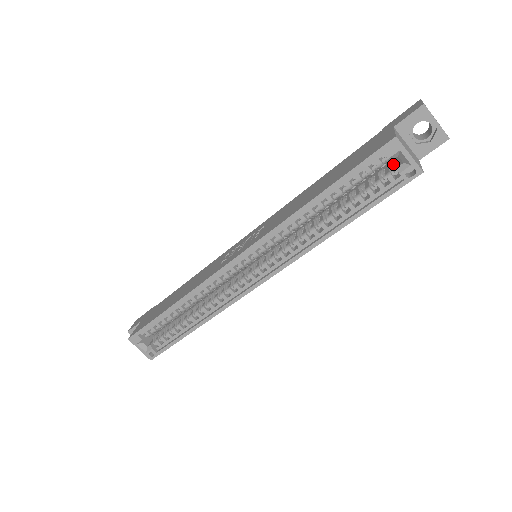
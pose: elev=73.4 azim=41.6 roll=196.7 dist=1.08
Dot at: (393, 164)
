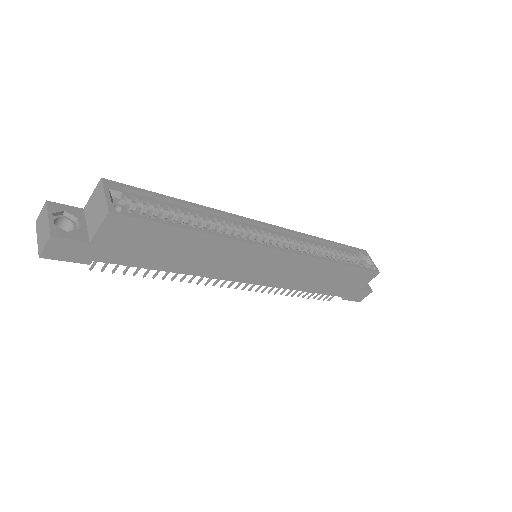
Dot at: occluded
